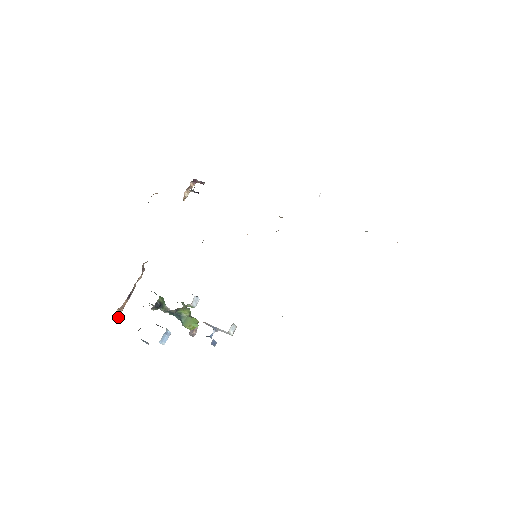
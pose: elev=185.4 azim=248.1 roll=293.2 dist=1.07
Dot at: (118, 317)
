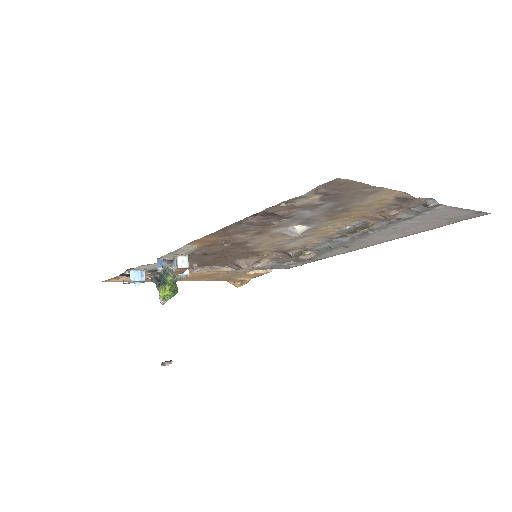
Dot at: occluded
